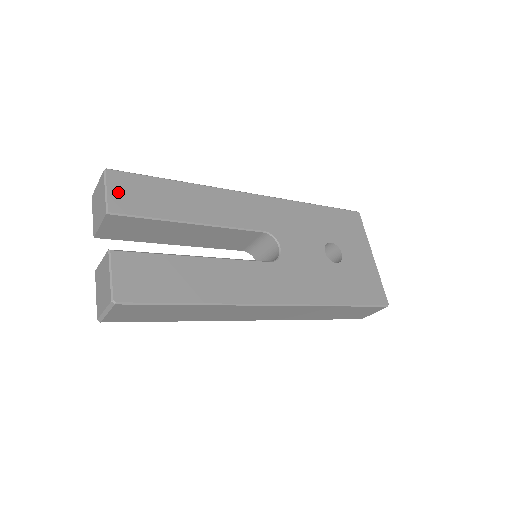
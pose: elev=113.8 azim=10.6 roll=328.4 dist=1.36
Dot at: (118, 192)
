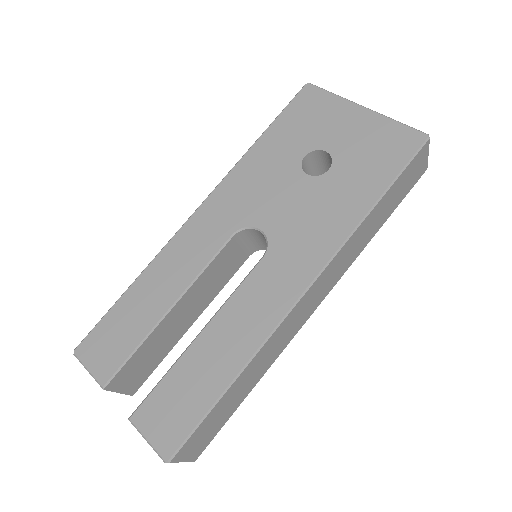
Dot at: (96, 360)
